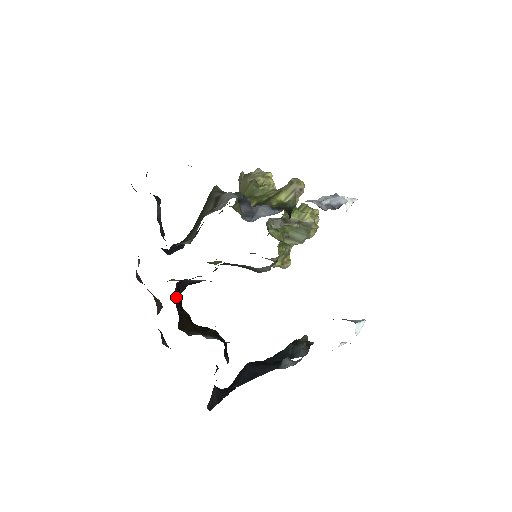
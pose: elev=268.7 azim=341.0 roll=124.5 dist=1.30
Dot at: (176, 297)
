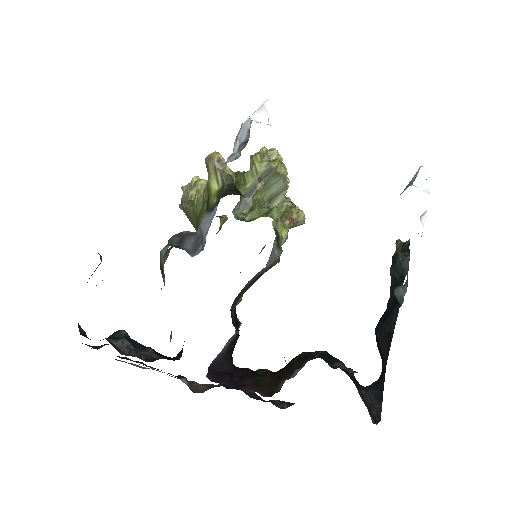
Dot at: (222, 385)
